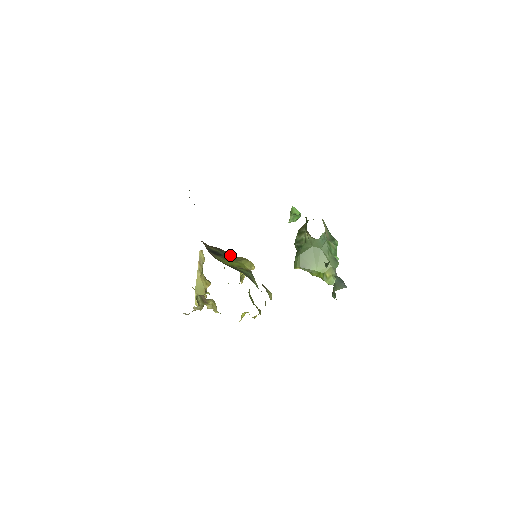
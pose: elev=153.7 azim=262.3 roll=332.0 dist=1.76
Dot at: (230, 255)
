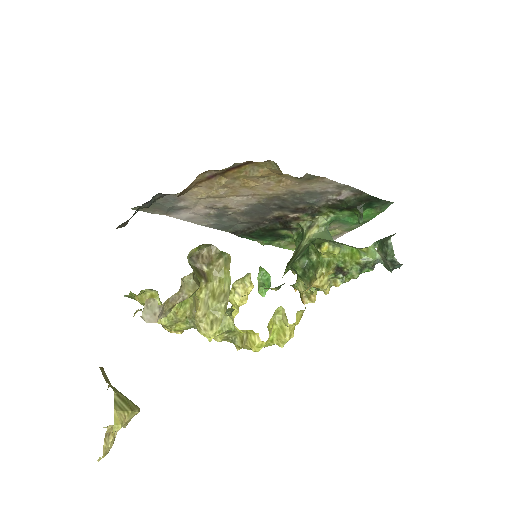
Dot at: occluded
